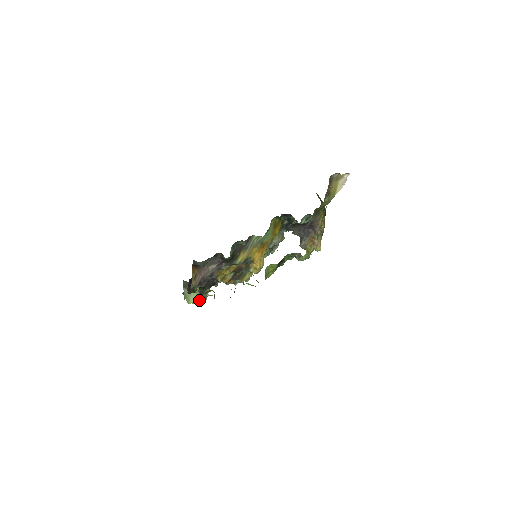
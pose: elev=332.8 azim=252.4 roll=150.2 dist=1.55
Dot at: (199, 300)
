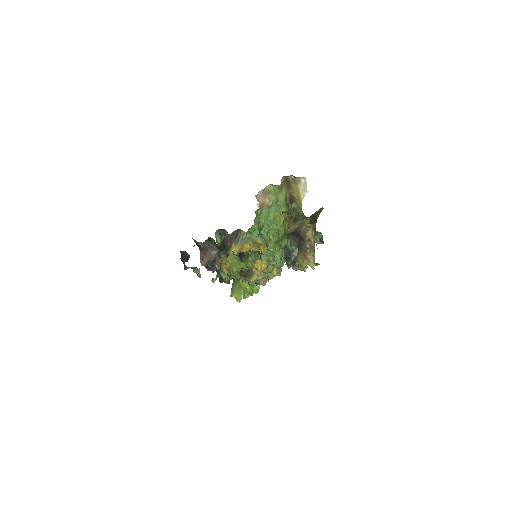
Dot at: (240, 297)
